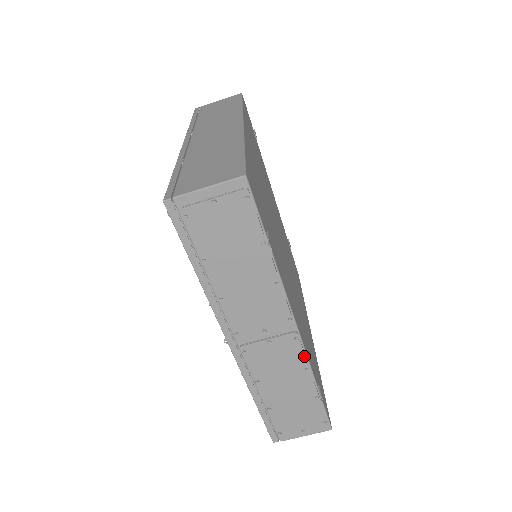
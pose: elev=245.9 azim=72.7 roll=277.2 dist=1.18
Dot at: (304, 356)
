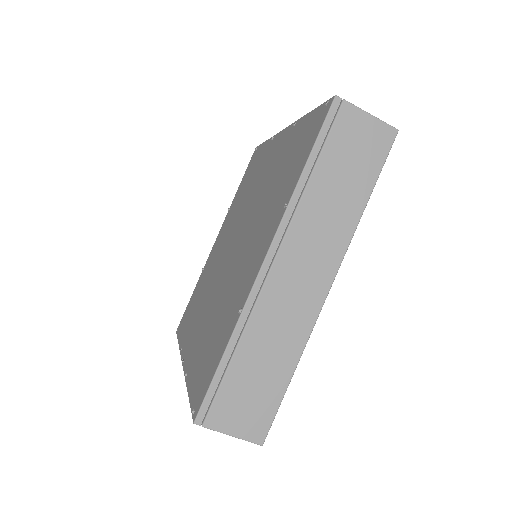
Dot at: occluded
